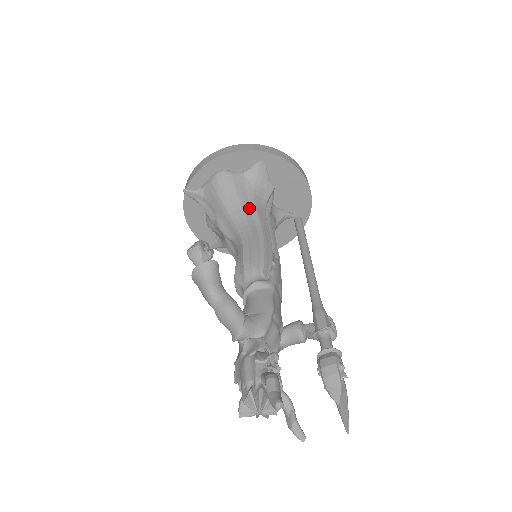
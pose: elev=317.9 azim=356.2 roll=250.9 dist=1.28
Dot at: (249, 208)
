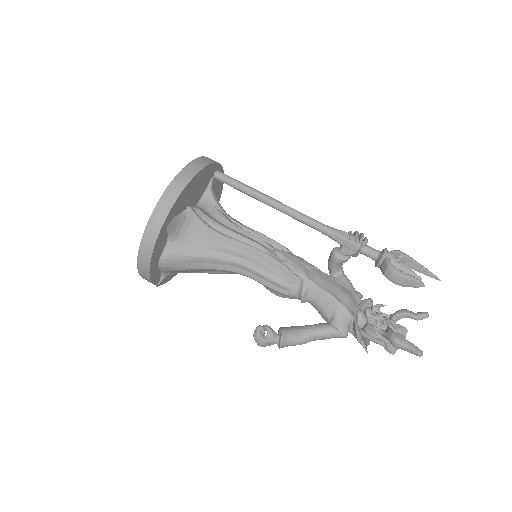
Dot at: (212, 251)
